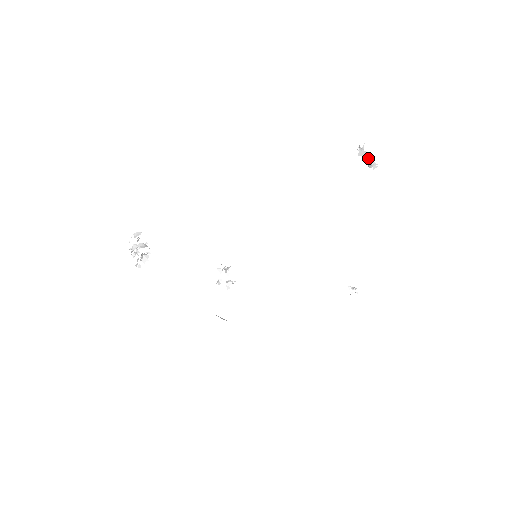
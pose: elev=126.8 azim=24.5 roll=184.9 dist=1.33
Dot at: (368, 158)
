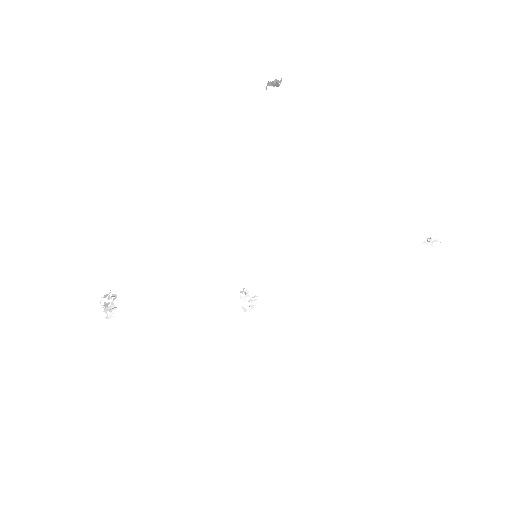
Dot at: occluded
